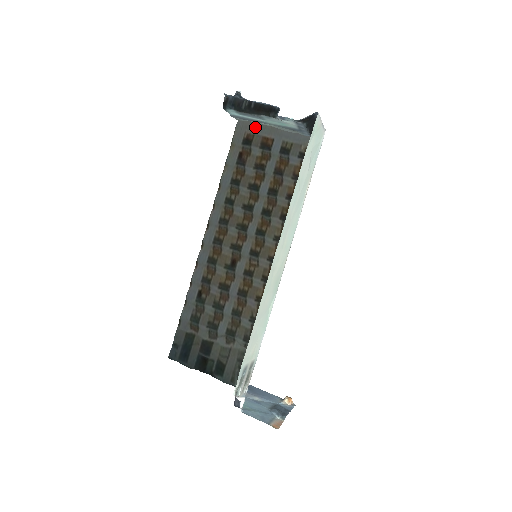
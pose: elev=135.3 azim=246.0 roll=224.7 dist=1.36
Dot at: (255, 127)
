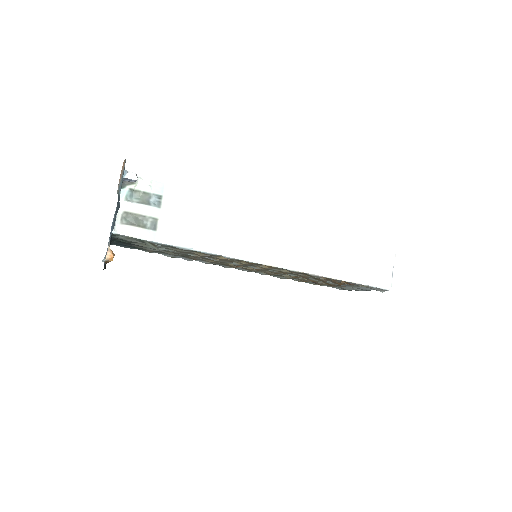
Dot at: (344, 288)
